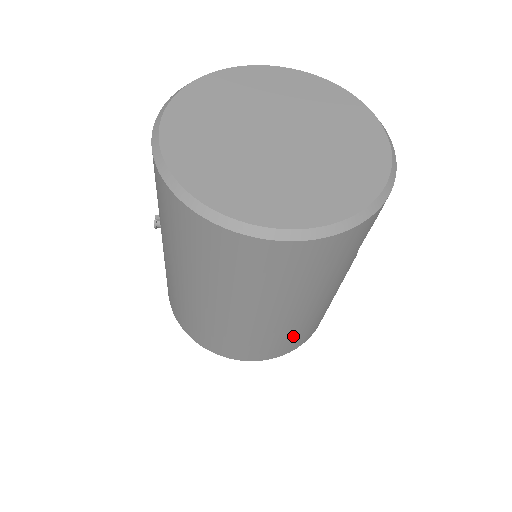
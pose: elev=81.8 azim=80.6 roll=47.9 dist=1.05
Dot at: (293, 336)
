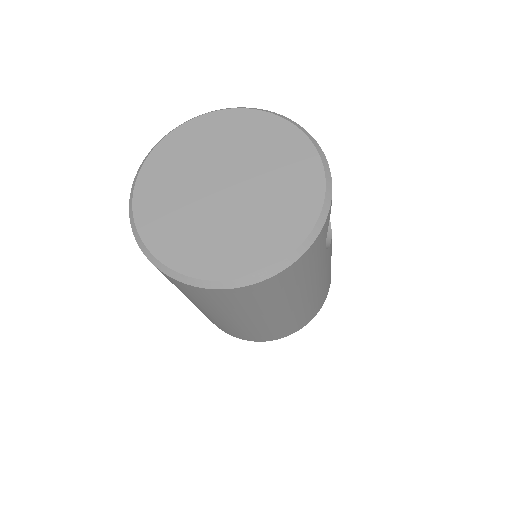
Dot at: (305, 315)
